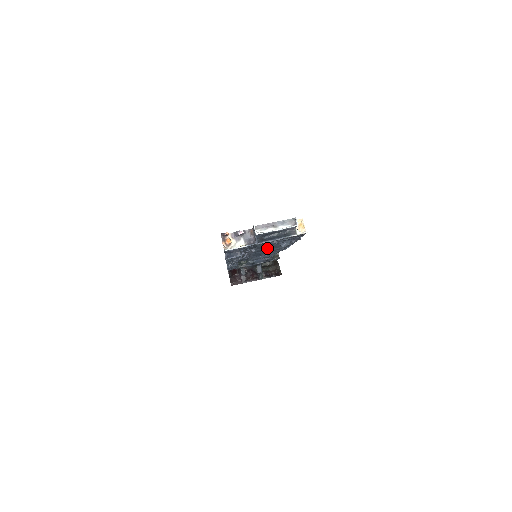
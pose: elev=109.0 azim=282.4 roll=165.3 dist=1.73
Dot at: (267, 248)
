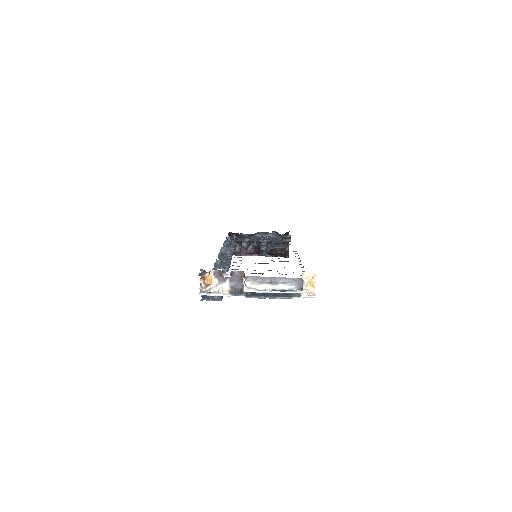
Dot at: occluded
